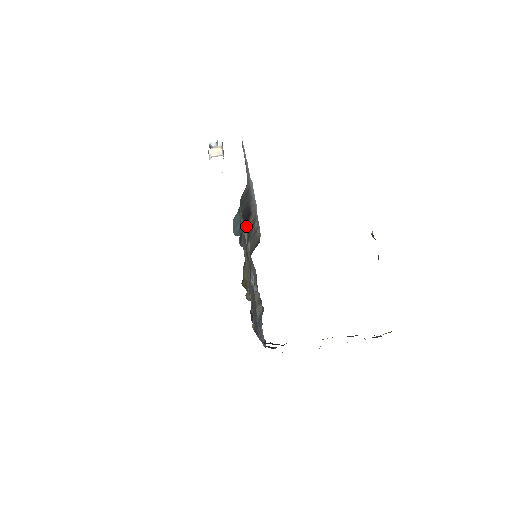
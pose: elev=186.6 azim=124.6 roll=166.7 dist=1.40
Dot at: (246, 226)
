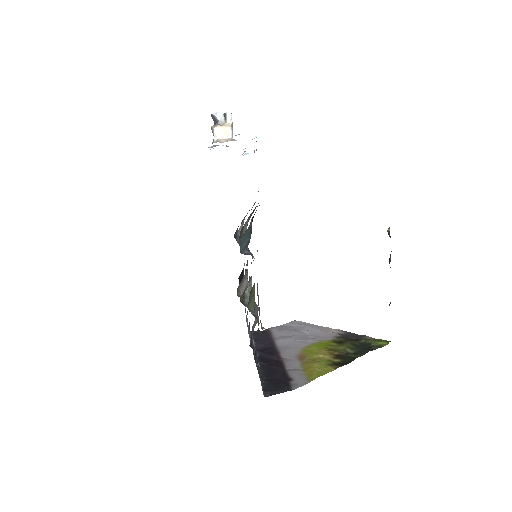
Dot at: occluded
